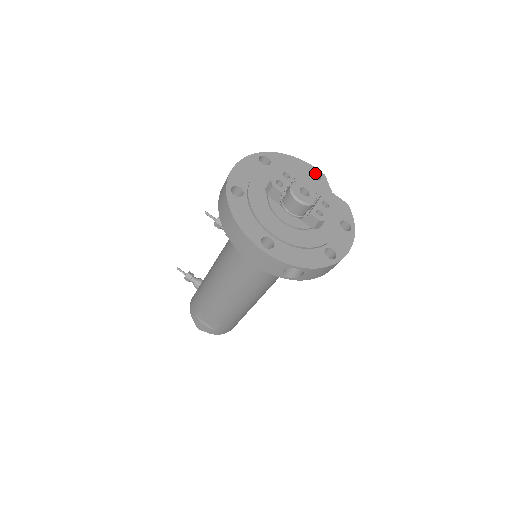
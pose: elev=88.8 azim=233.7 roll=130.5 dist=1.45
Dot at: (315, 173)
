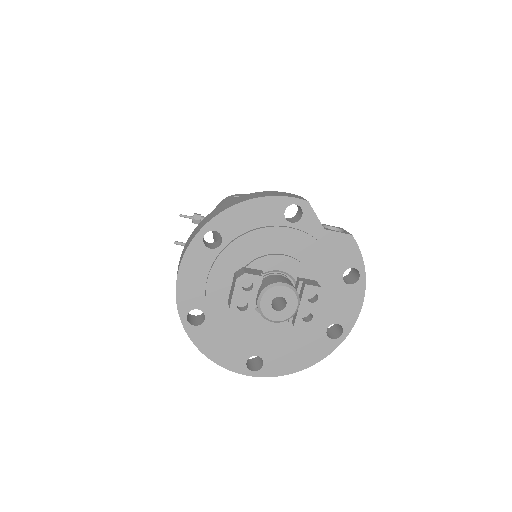
Dot at: (292, 203)
